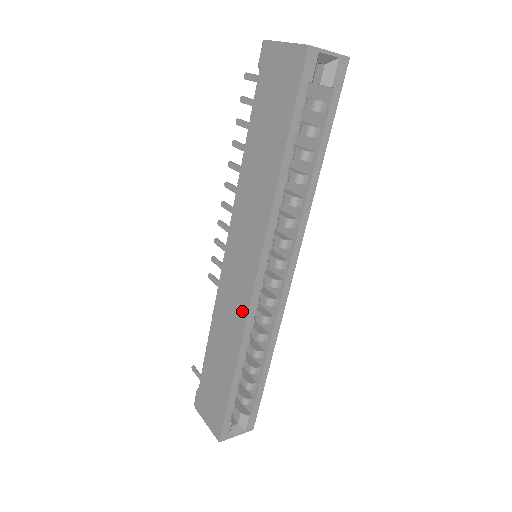
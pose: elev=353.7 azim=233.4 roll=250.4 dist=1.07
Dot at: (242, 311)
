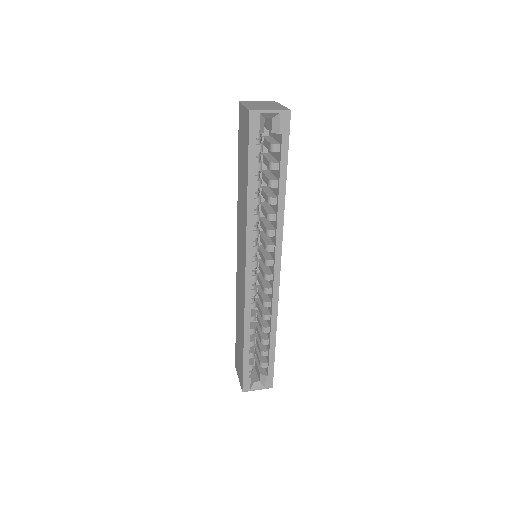
Dot at: (243, 296)
